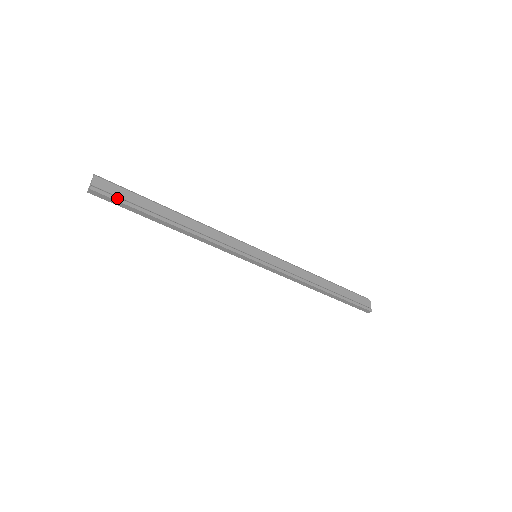
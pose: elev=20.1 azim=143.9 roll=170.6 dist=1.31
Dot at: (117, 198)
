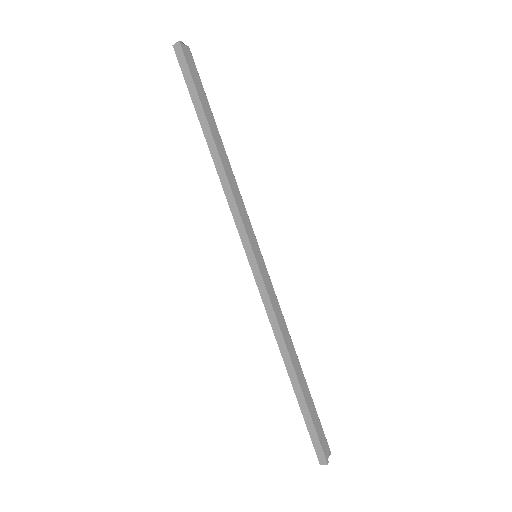
Dot at: (191, 70)
